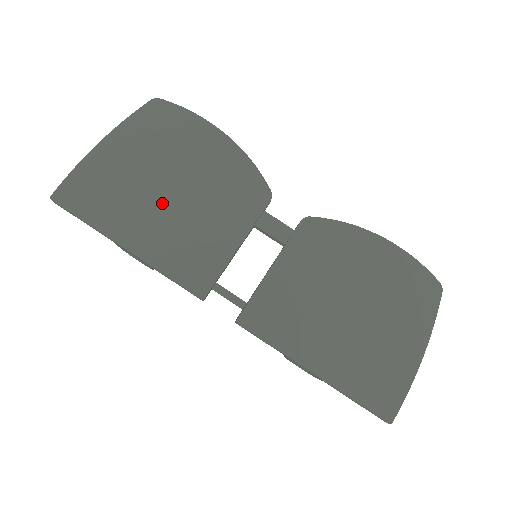
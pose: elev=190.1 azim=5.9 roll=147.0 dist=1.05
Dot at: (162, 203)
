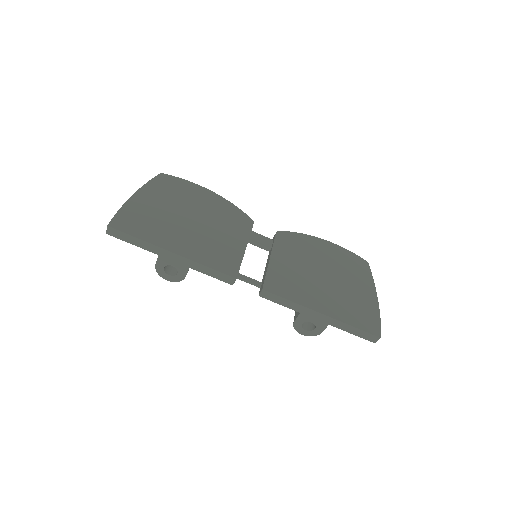
Dot at: (187, 226)
